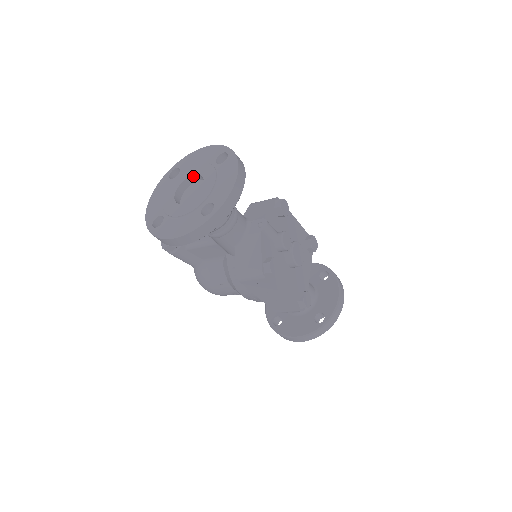
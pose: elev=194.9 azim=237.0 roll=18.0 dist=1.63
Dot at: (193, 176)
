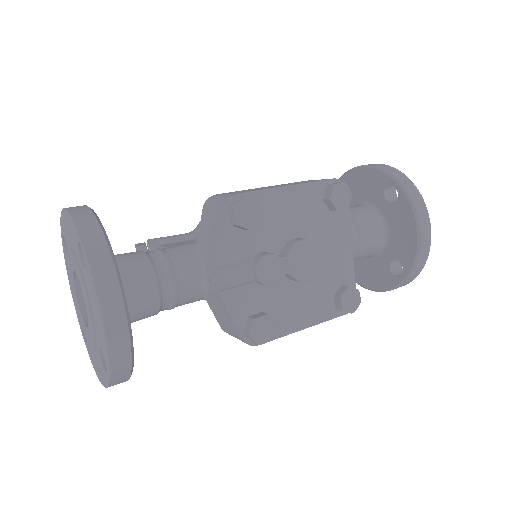
Dot at: occluded
